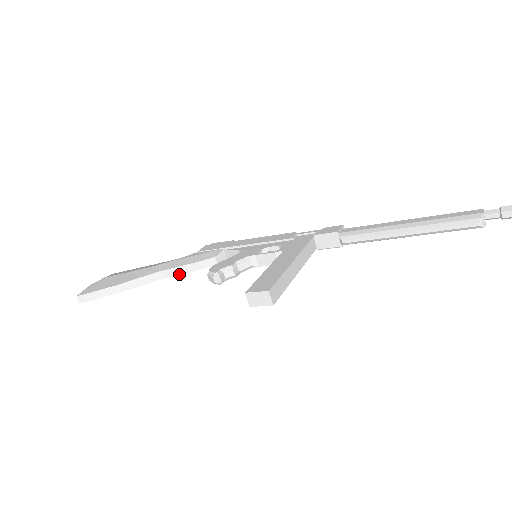
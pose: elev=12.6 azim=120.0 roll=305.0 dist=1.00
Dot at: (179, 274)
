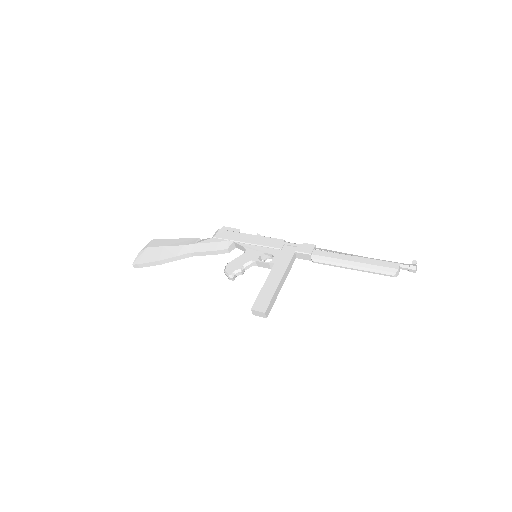
Dot at: (202, 255)
